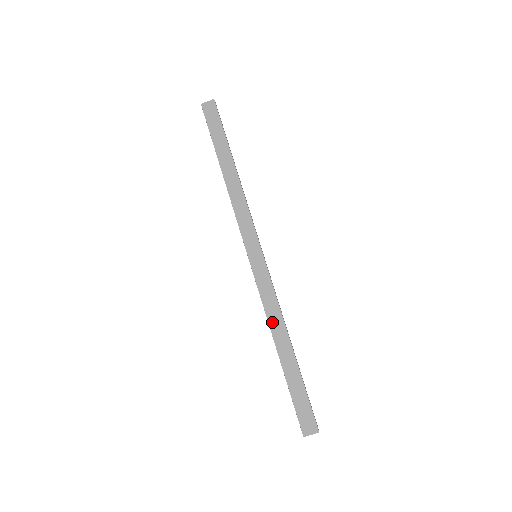
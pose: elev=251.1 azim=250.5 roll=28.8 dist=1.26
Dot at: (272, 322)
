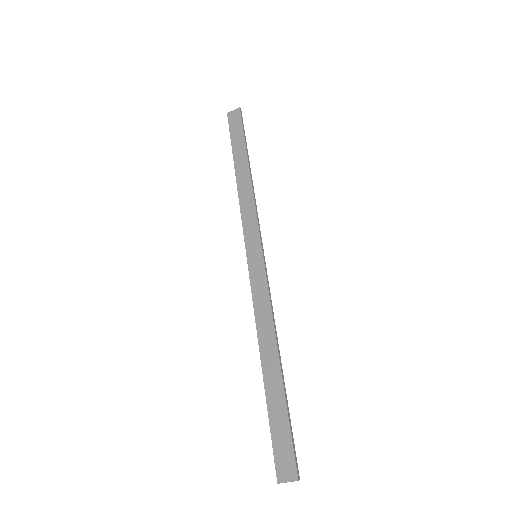
Dot at: (261, 330)
